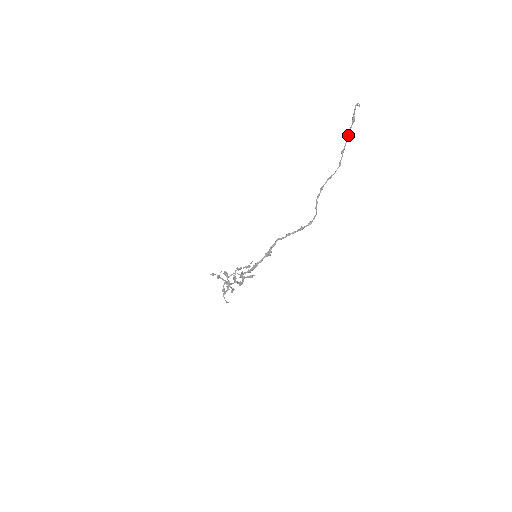
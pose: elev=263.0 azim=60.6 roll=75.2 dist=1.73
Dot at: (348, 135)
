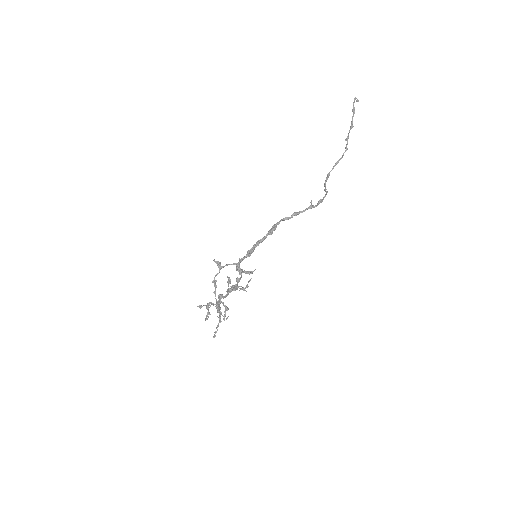
Dot at: occluded
